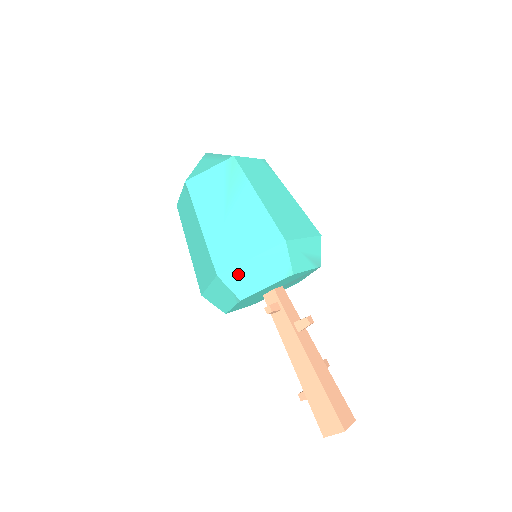
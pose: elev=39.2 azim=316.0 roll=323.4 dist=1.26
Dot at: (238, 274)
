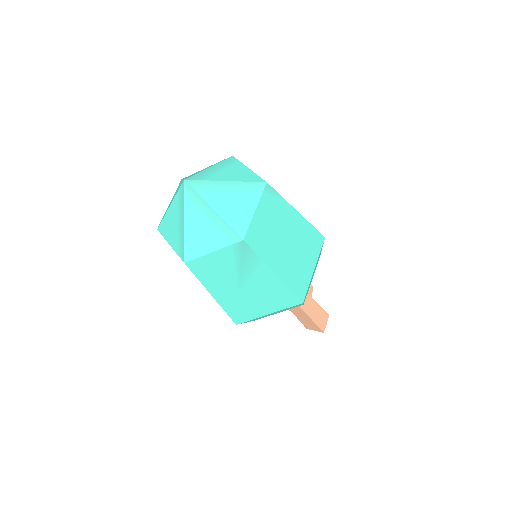
Dot at: occluded
